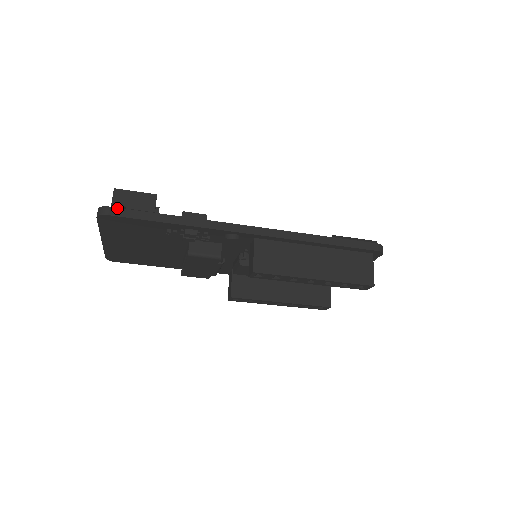
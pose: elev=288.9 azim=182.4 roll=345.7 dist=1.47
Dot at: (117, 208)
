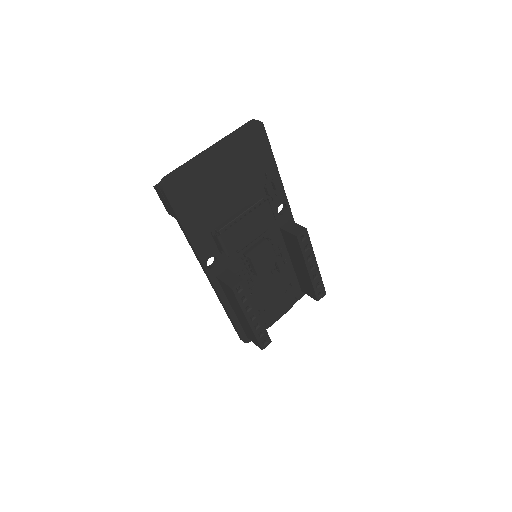
Dot at: occluded
